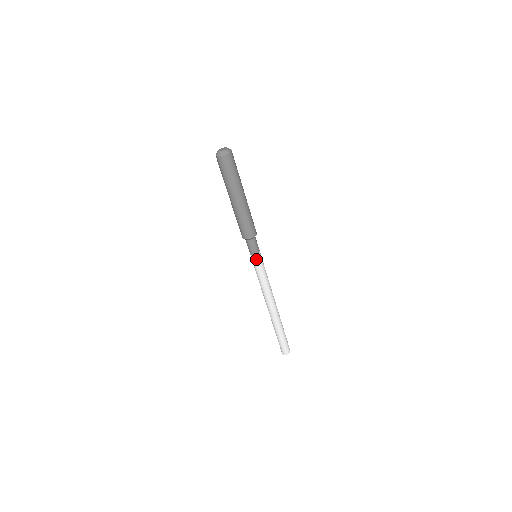
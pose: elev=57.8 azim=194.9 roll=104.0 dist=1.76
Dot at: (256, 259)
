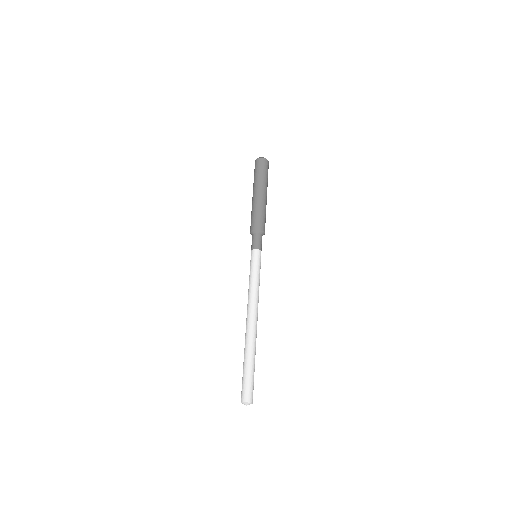
Dot at: (253, 255)
